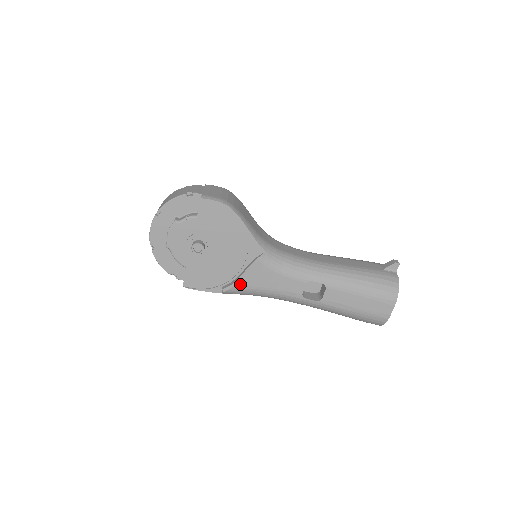
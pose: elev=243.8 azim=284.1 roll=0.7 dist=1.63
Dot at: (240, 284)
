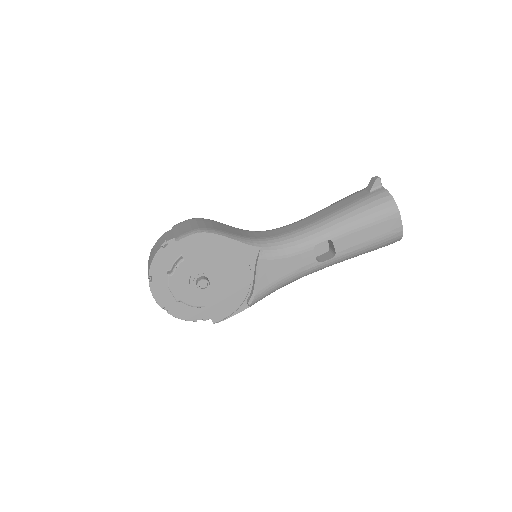
Dot at: (259, 289)
